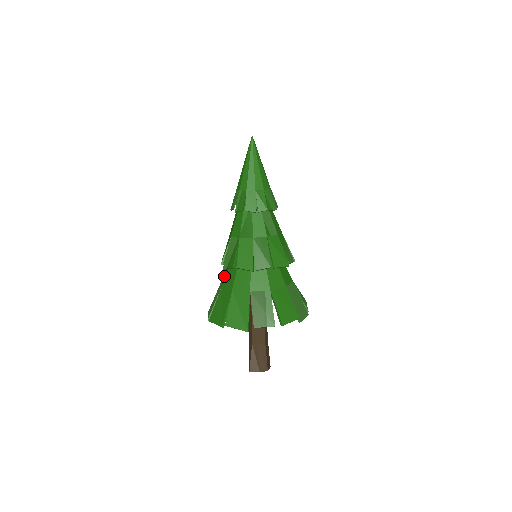
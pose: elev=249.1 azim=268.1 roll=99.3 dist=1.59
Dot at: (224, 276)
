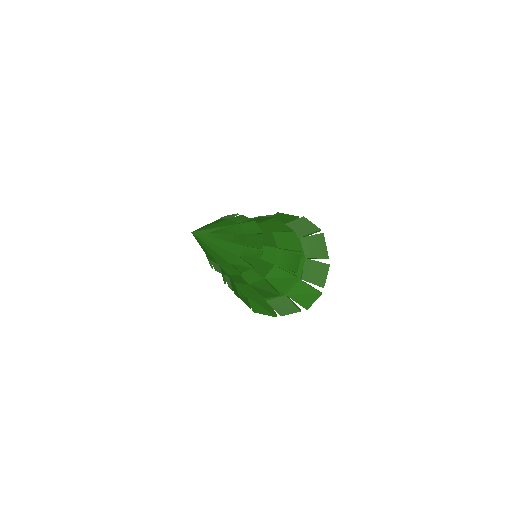
Dot at: occluded
